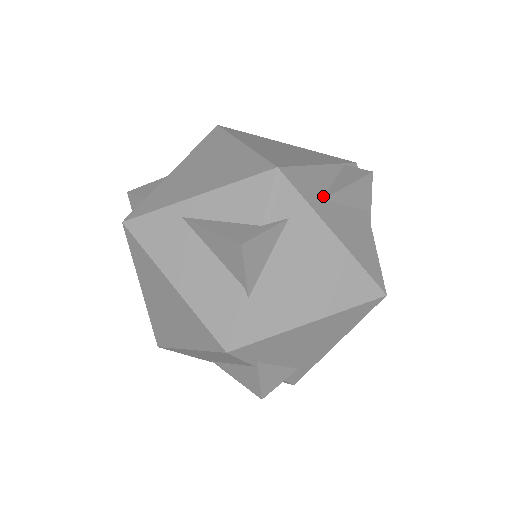
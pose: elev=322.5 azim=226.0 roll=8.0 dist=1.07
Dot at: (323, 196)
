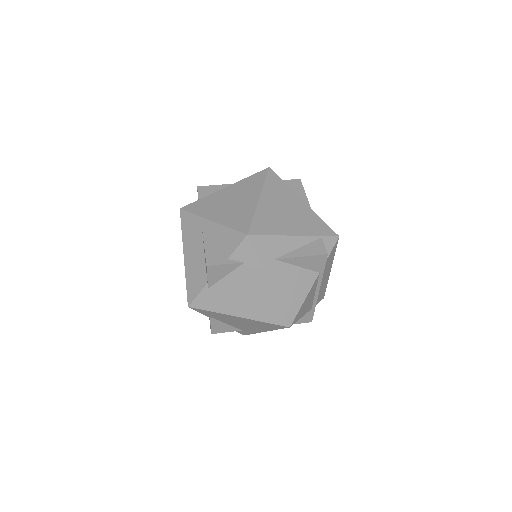
Dot at: (278, 257)
